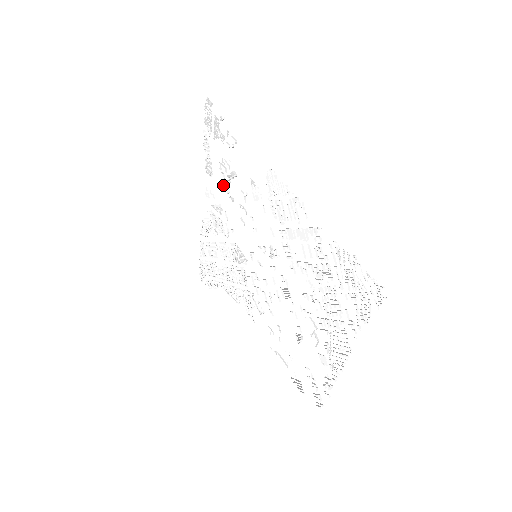
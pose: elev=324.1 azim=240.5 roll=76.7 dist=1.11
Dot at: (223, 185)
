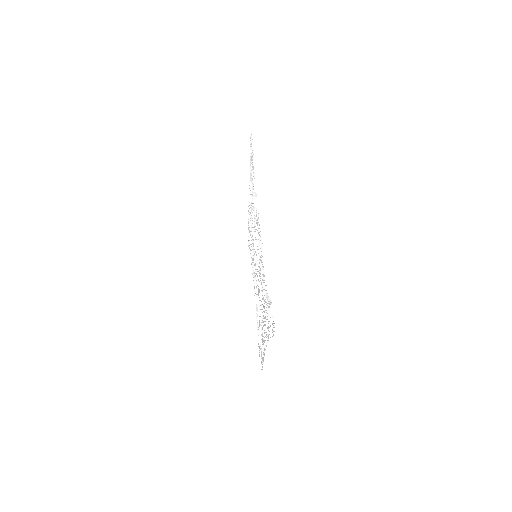
Dot at: occluded
